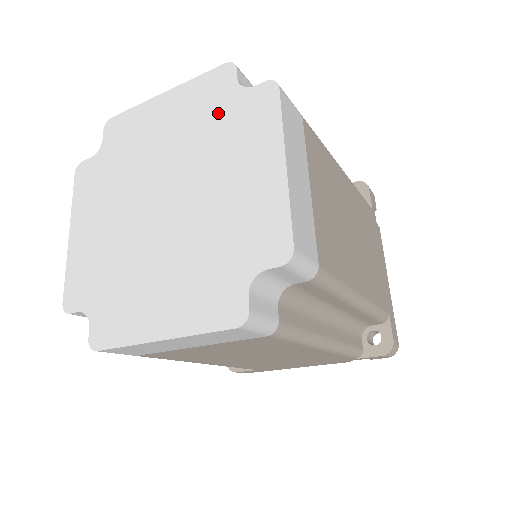
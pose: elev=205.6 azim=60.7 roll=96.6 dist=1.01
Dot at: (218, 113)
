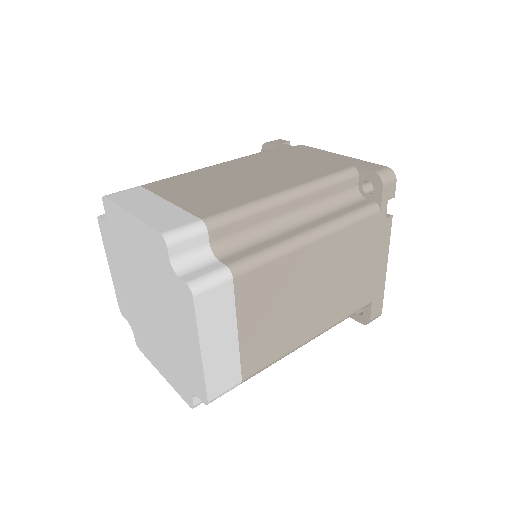
Dot at: (163, 274)
